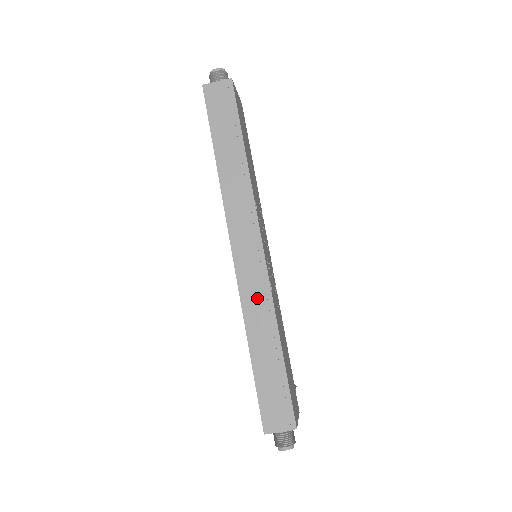
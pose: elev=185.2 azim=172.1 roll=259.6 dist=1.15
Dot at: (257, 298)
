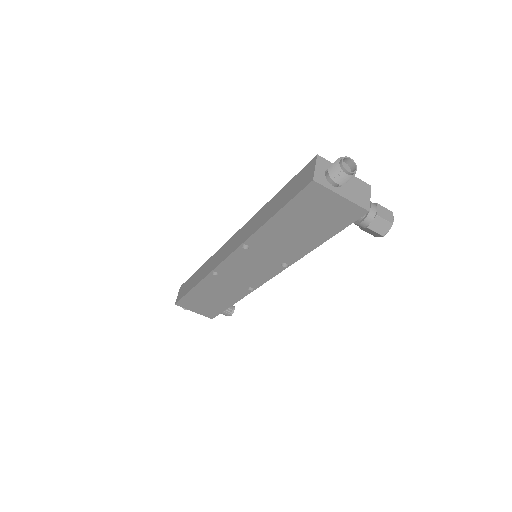
Dot at: (248, 229)
